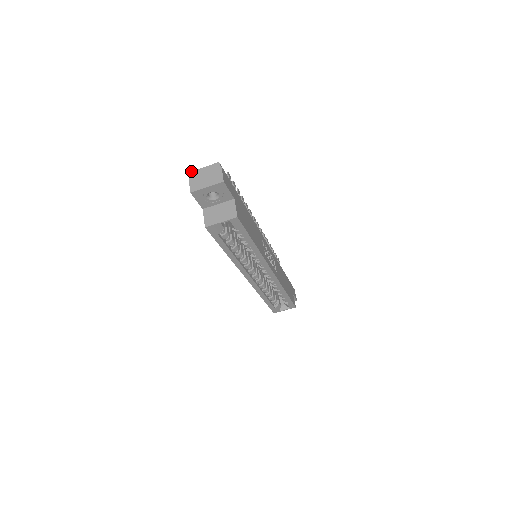
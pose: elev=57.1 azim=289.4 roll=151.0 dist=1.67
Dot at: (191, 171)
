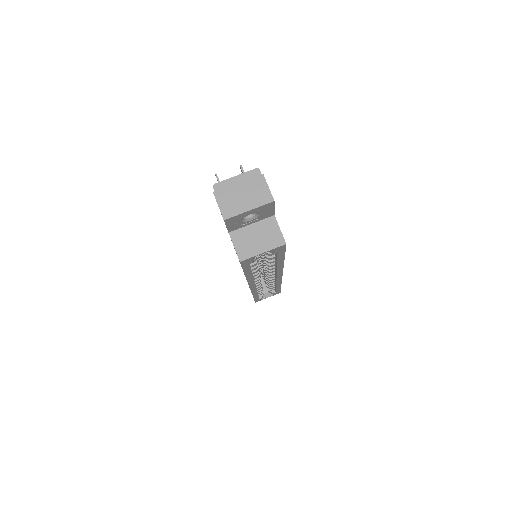
Dot at: (215, 183)
